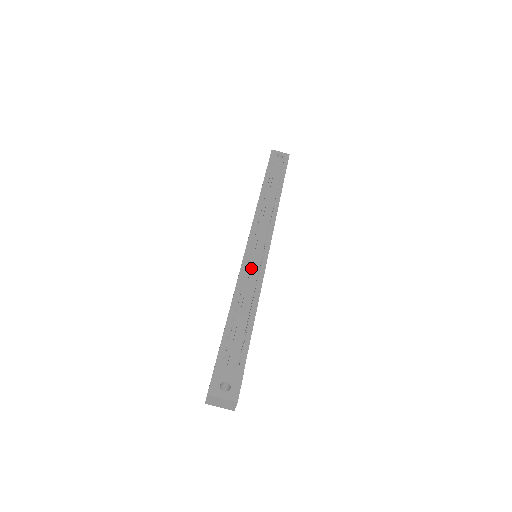
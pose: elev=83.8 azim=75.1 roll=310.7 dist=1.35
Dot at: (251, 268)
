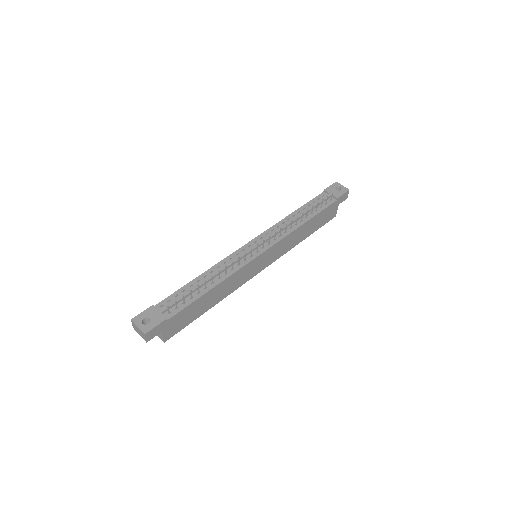
Dot at: (234, 259)
